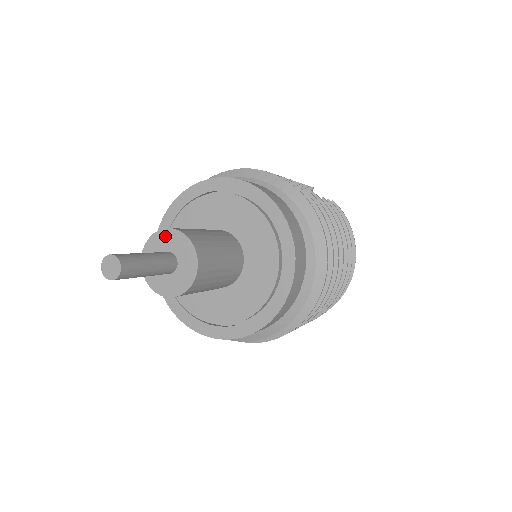
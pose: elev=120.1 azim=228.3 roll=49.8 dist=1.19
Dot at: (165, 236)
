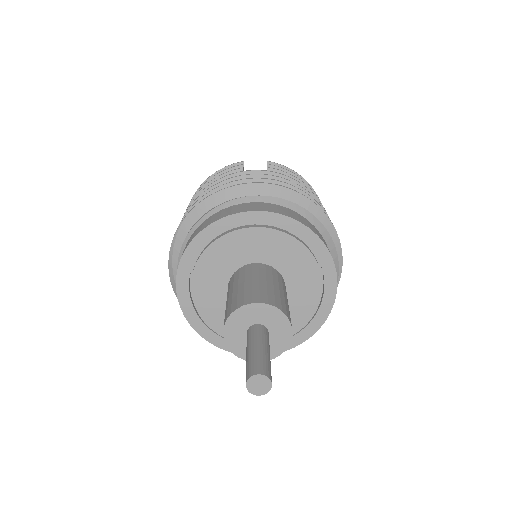
Dot at: (239, 316)
